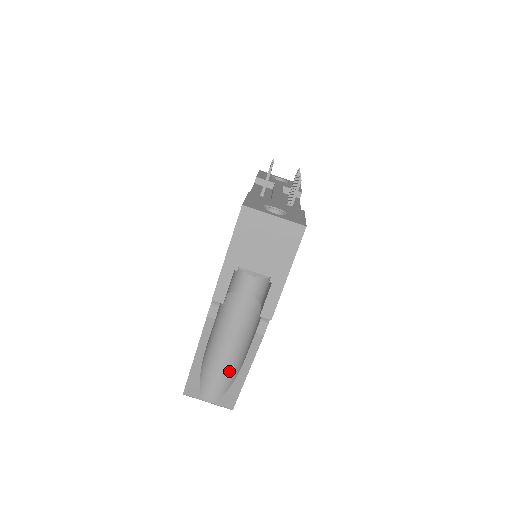
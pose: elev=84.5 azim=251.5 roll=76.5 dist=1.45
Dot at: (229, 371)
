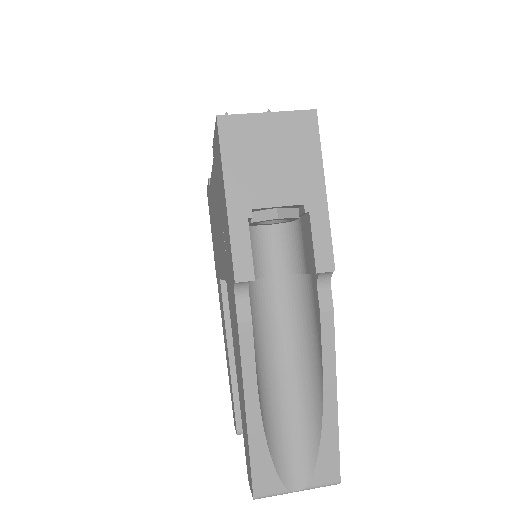
Dot at: (306, 415)
